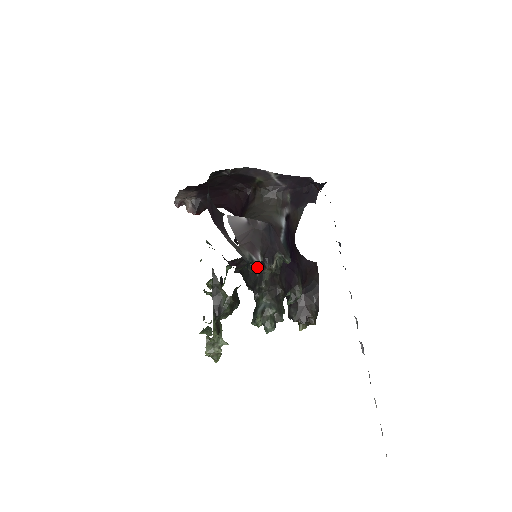
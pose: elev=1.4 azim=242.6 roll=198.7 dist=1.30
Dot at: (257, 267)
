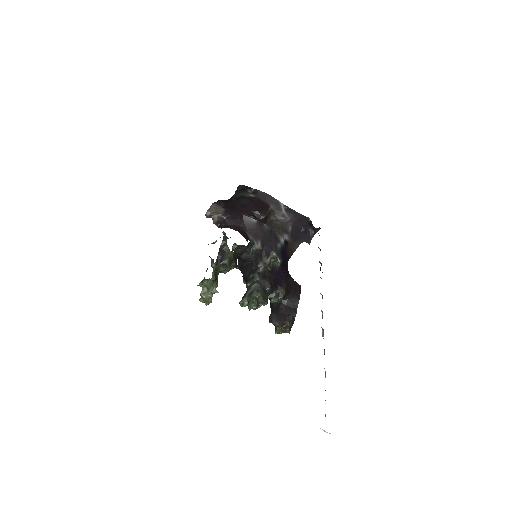
Dot at: (255, 262)
